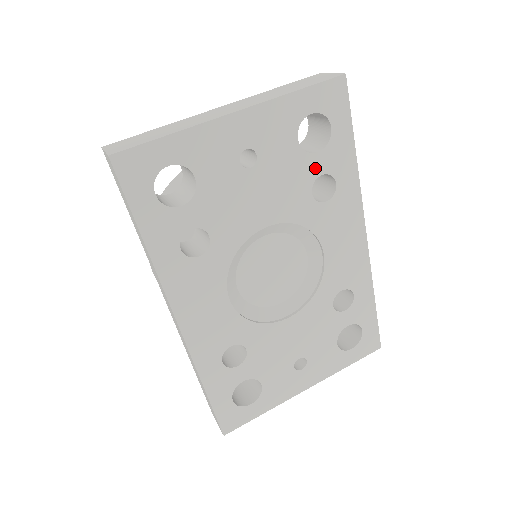
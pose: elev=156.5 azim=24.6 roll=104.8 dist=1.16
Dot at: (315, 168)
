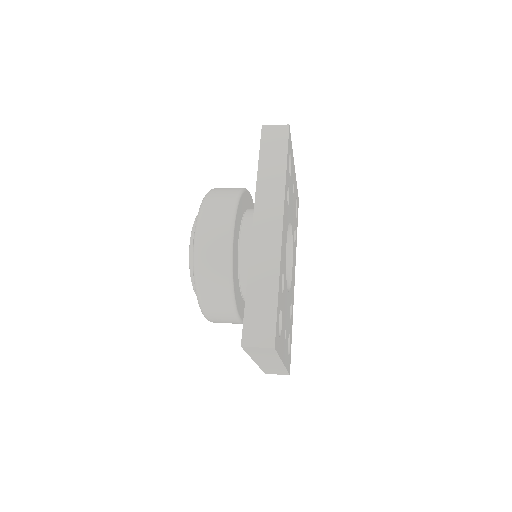
Dot at: (295, 222)
